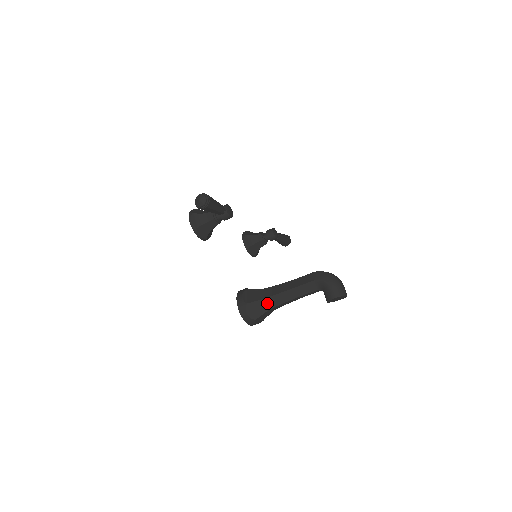
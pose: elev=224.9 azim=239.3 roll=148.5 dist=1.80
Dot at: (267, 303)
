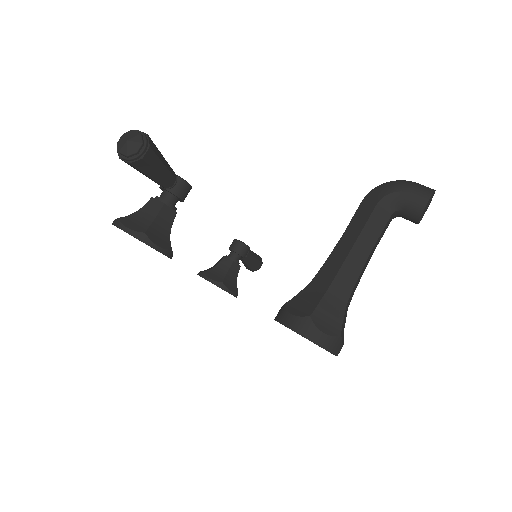
Dot at: (336, 294)
